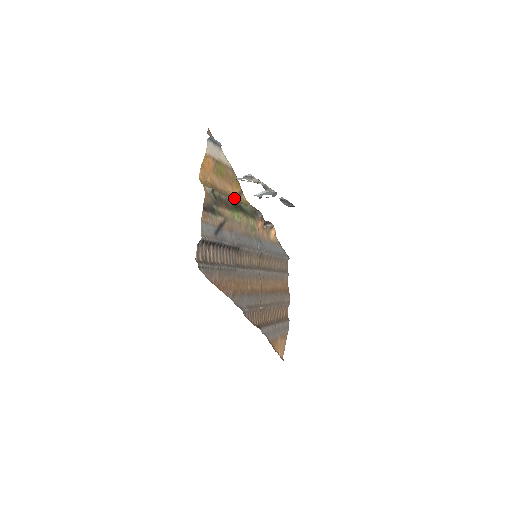
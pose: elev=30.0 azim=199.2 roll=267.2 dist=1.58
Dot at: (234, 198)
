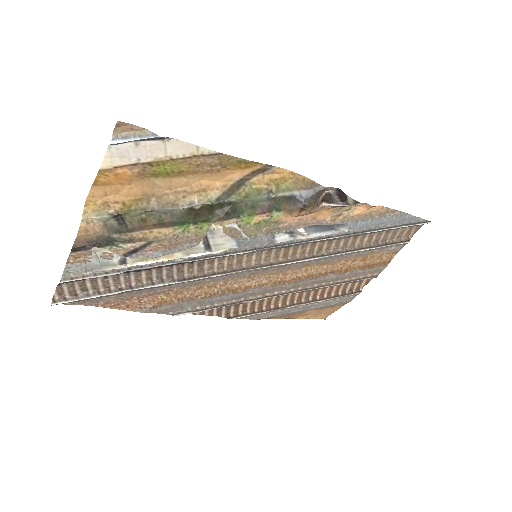
Dot at: (212, 195)
